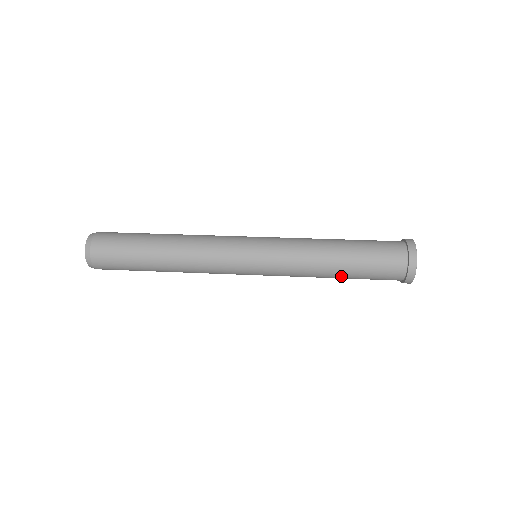
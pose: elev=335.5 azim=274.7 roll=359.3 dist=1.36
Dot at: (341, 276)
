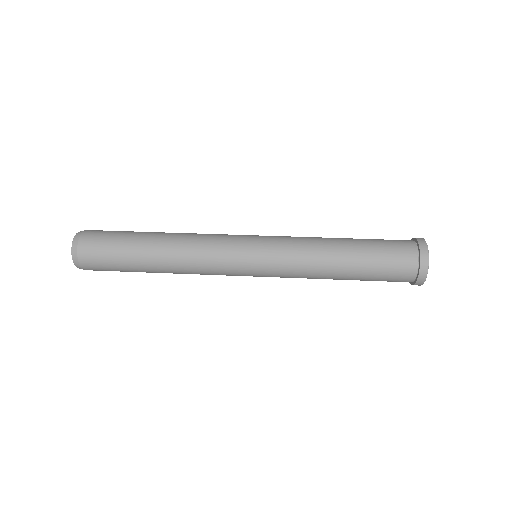
Dot at: (349, 263)
